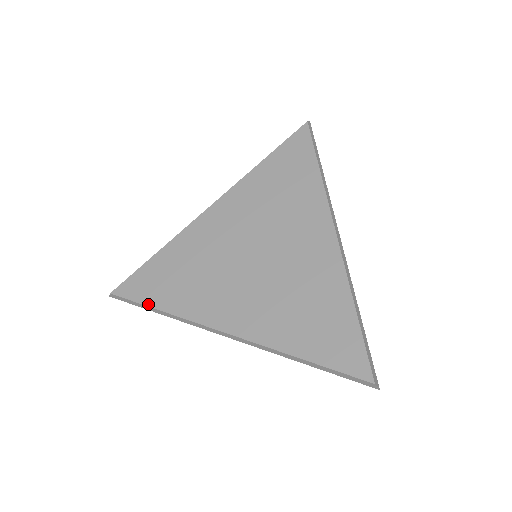
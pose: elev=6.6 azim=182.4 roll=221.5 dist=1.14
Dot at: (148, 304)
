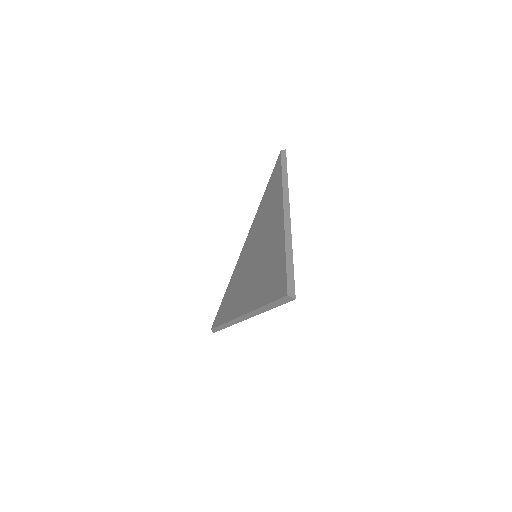
Dot at: (220, 324)
